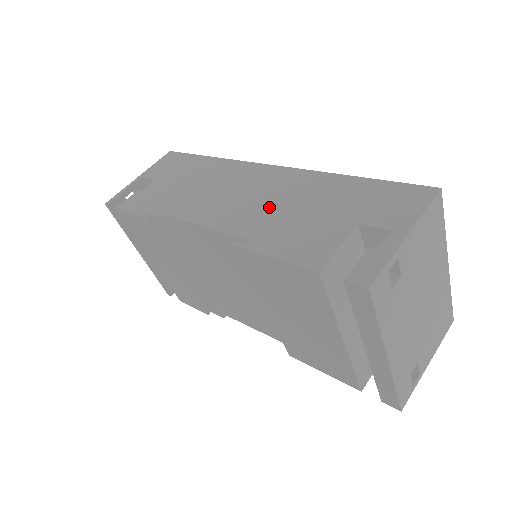
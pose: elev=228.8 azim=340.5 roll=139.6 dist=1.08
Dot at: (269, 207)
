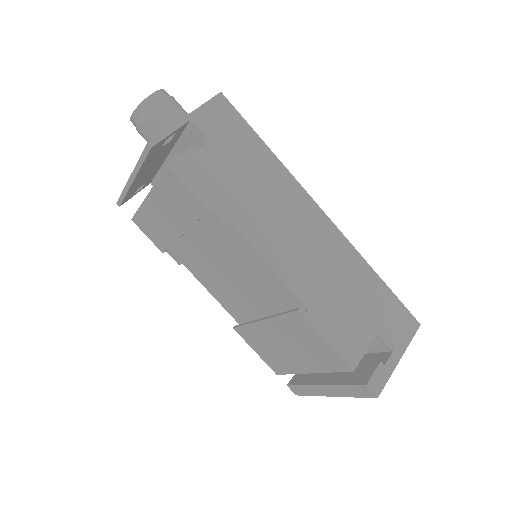
Dot at: (324, 276)
